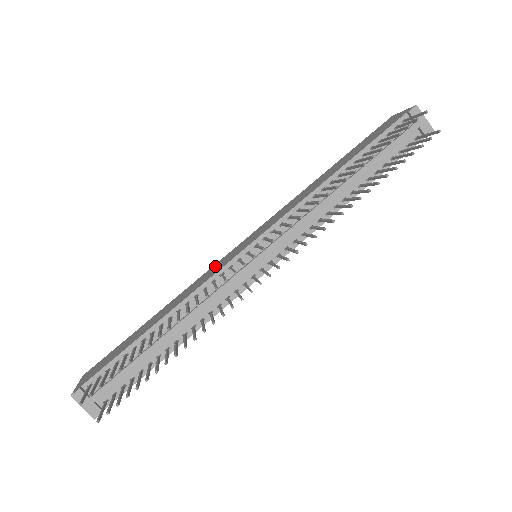
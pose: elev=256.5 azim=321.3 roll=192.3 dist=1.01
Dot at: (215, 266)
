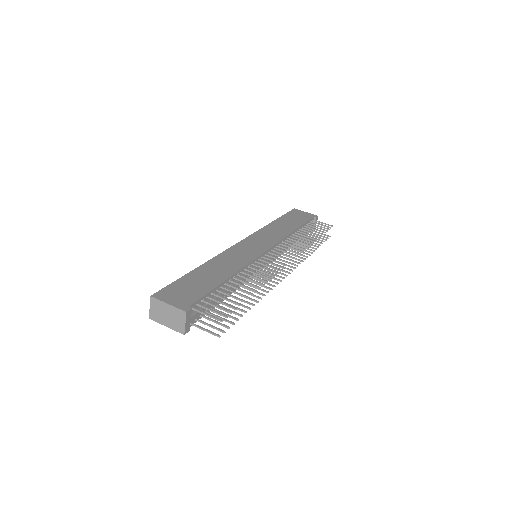
Dot at: (236, 251)
